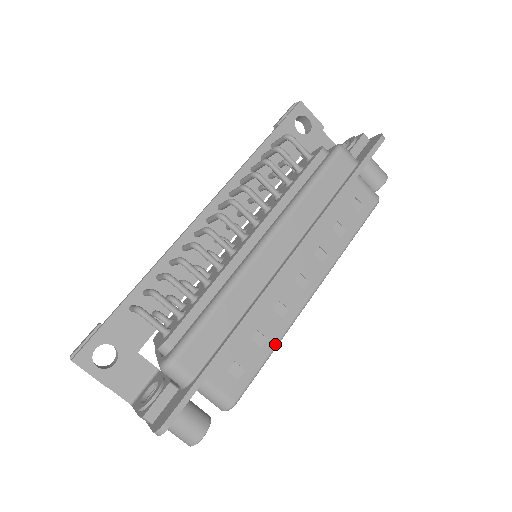
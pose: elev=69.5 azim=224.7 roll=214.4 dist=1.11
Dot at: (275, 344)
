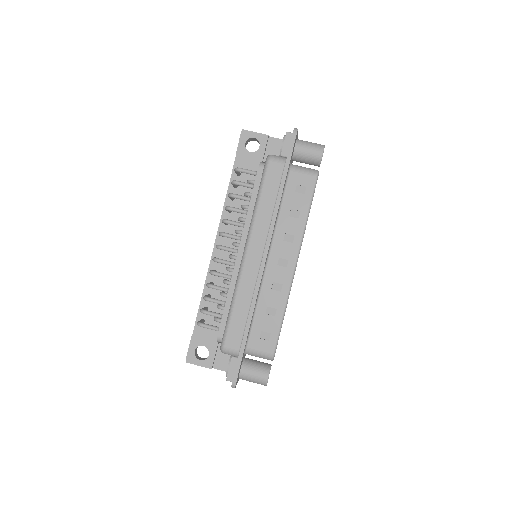
Dot at: (283, 310)
